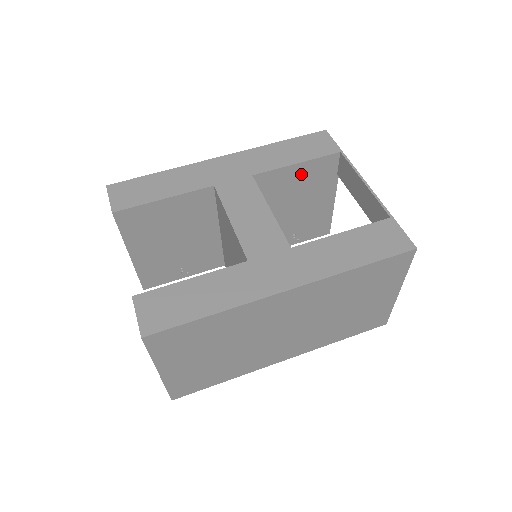
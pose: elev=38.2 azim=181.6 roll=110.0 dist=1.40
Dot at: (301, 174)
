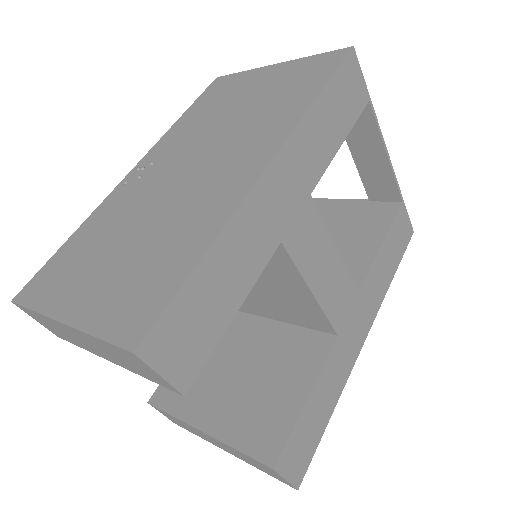
Dot at: occluded
